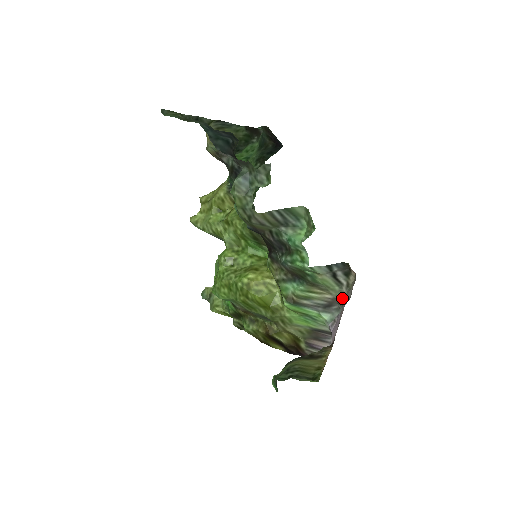
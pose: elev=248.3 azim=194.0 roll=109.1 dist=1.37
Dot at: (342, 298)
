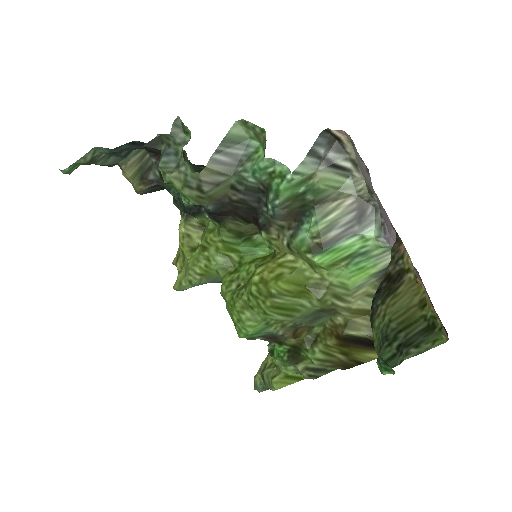
Dot at: (365, 188)
